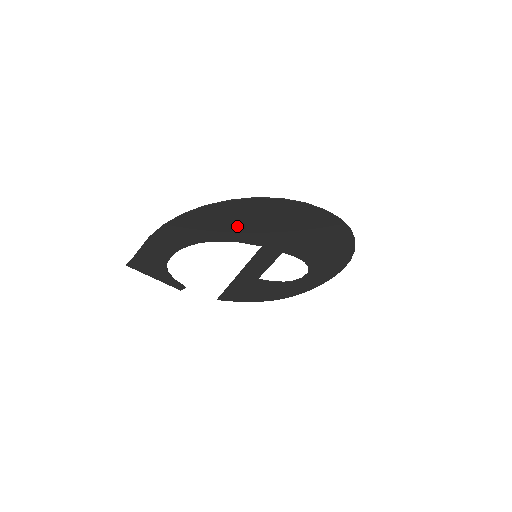
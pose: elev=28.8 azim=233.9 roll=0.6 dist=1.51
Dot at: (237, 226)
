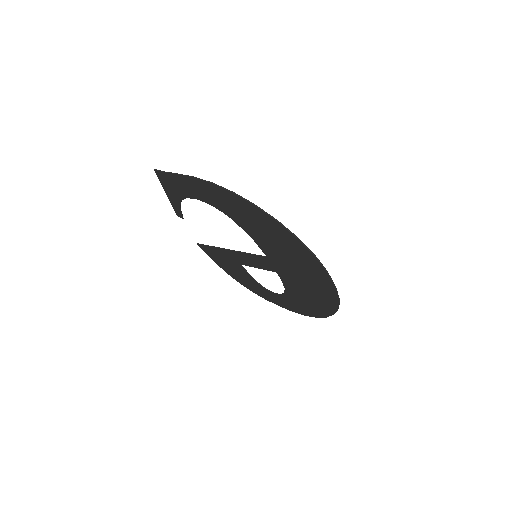
Dot at: (264, 234)
